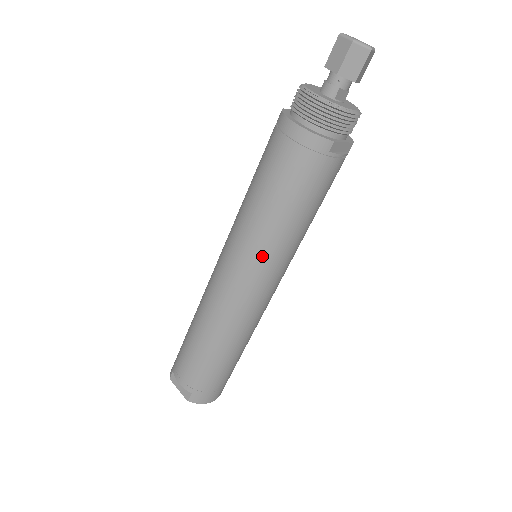
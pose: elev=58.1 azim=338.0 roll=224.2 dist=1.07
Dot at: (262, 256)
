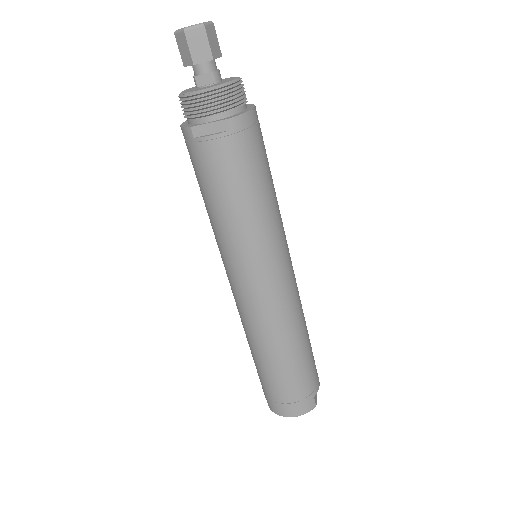
Dot at: (221, 251)
